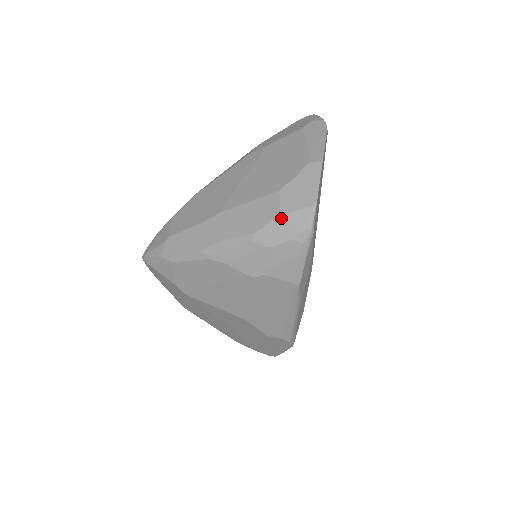
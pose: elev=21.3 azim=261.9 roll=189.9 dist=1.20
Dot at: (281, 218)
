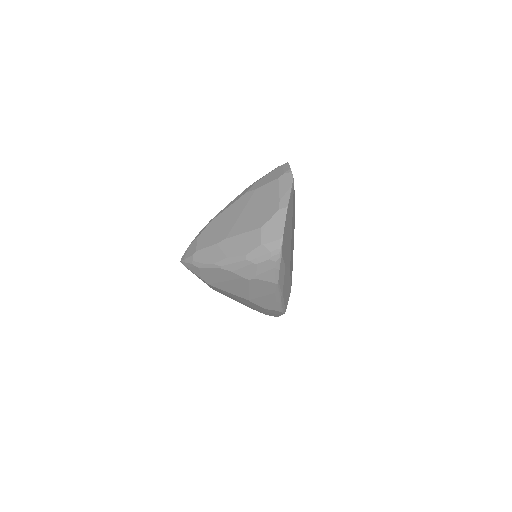
Dot at: (262, 246)
